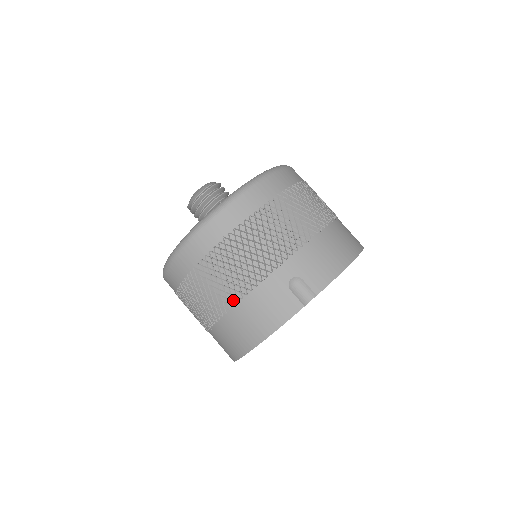
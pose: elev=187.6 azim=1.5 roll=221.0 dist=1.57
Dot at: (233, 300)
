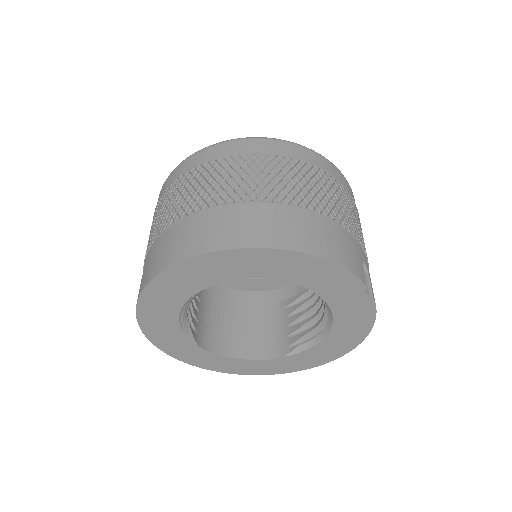
Dot at: (317, 207)
